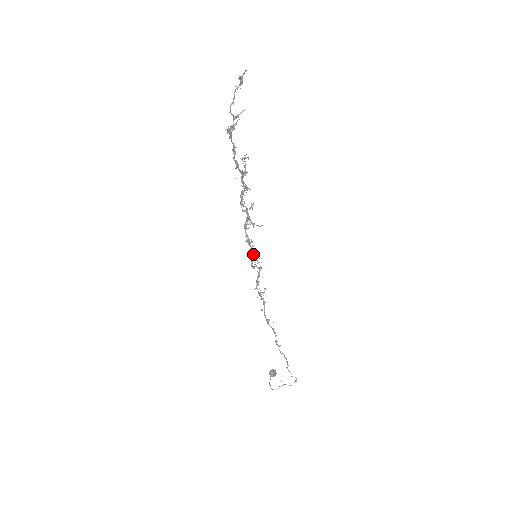
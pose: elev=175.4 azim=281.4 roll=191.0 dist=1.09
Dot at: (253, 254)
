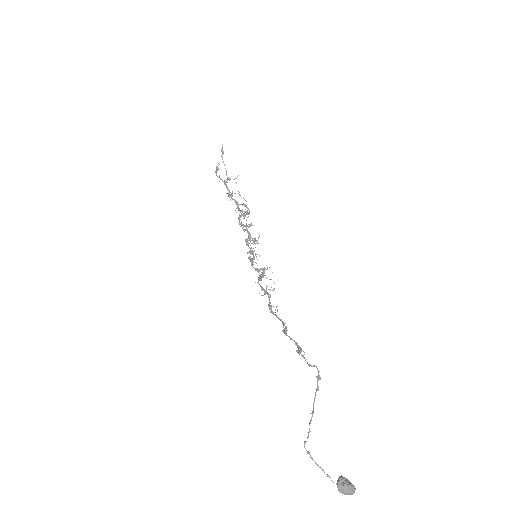
Dot at: (251, 252)
